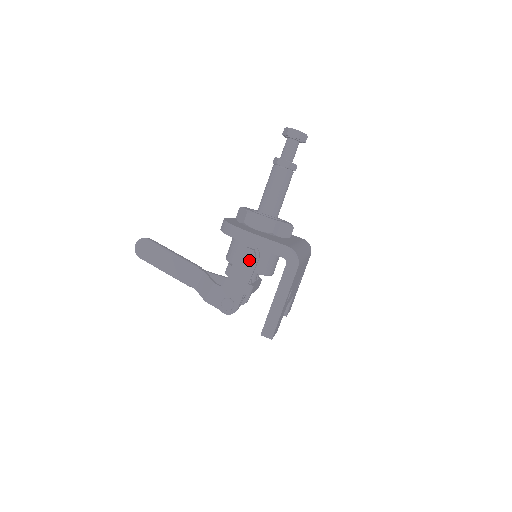
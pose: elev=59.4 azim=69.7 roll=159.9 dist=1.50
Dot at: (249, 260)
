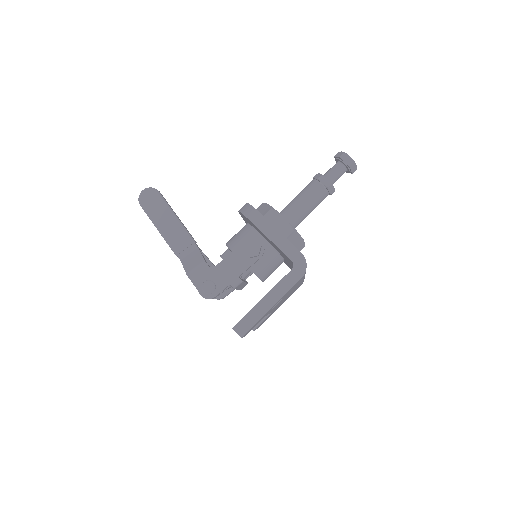
Dot at: (252, 253)
